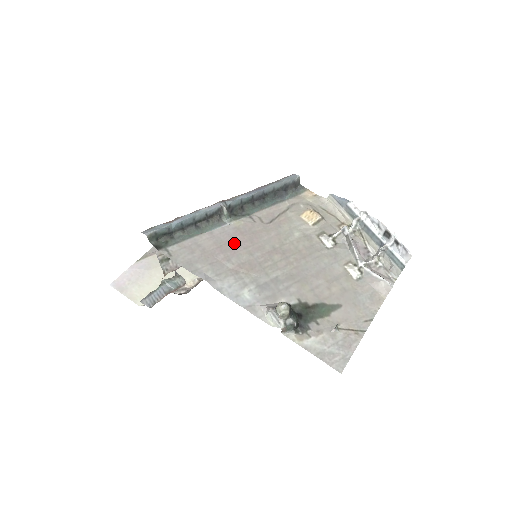
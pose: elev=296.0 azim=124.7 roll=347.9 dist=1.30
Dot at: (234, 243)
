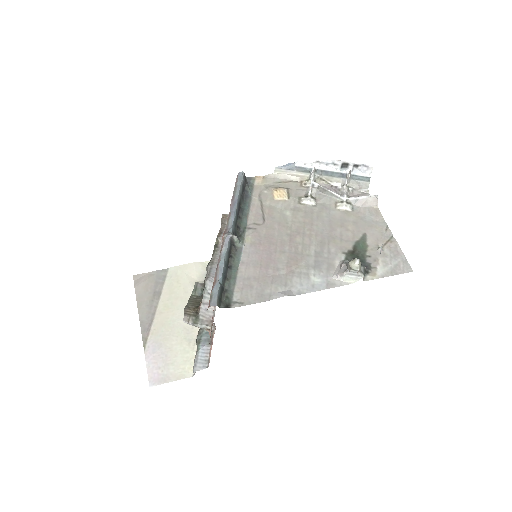
Dot at: (265, 255)
